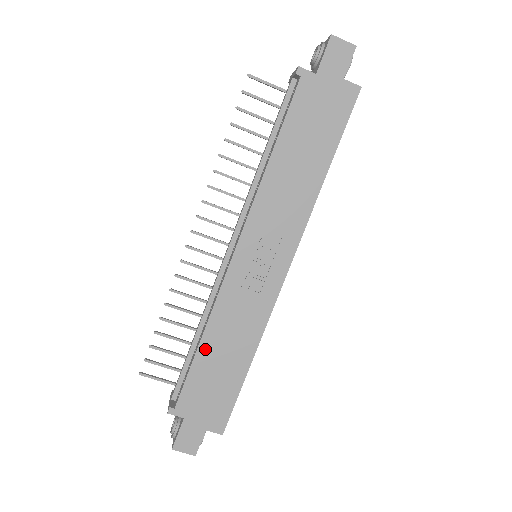
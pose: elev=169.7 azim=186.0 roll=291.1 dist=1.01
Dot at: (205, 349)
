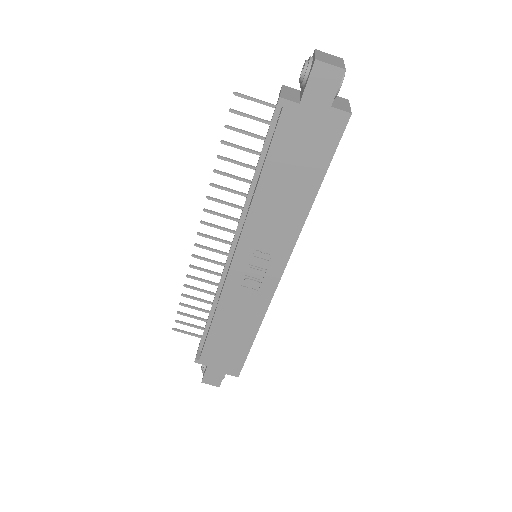
Dot at: (217, 326)
